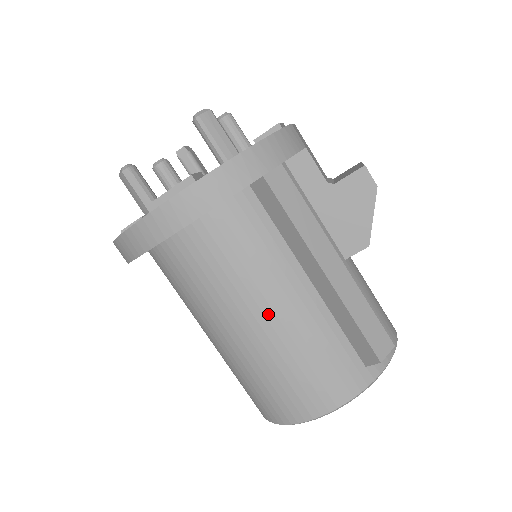
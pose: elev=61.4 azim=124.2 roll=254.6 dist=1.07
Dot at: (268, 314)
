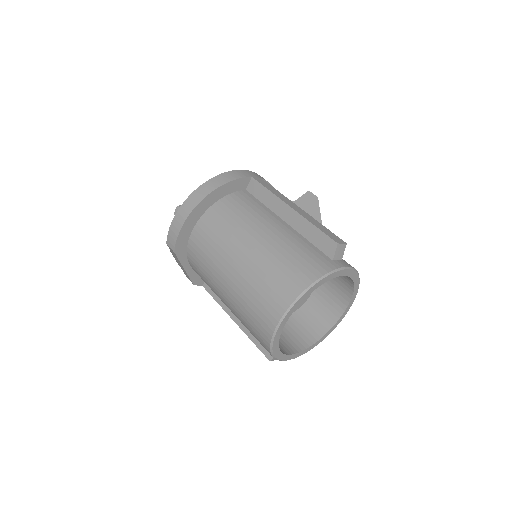
Dot at: (262, 235)
